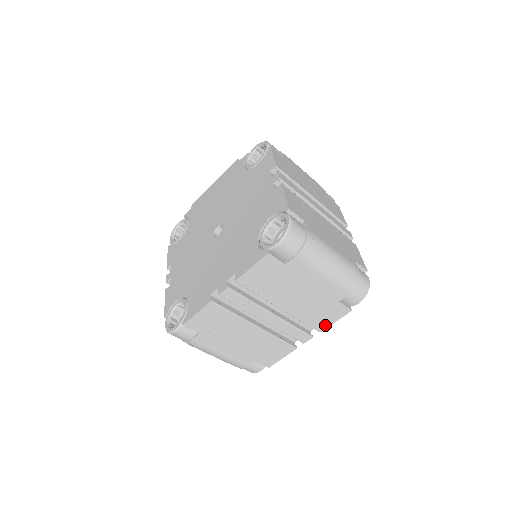
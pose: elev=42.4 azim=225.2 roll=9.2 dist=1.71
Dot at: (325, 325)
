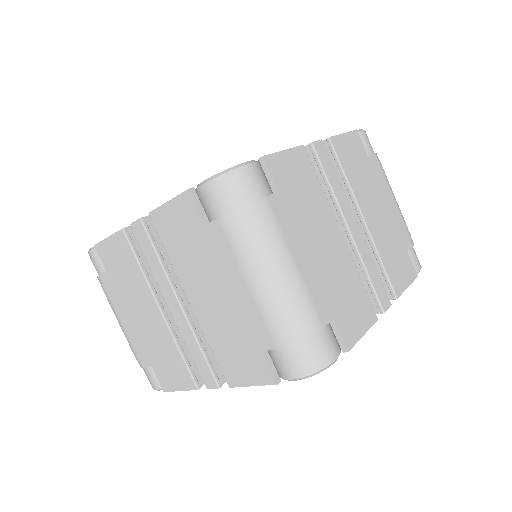
Dot at: (400, 287)
